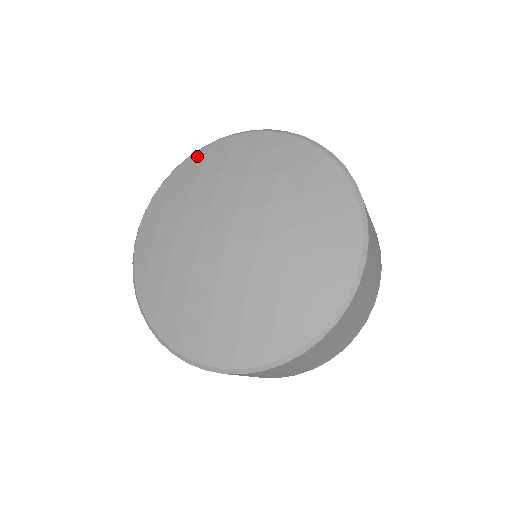
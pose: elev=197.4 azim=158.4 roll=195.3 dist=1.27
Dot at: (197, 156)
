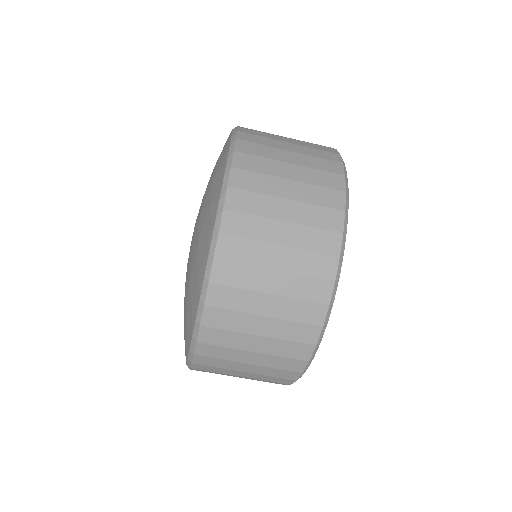
Dot at: occluded
